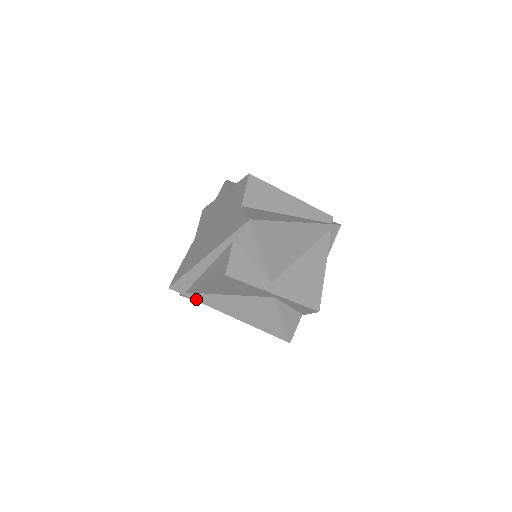
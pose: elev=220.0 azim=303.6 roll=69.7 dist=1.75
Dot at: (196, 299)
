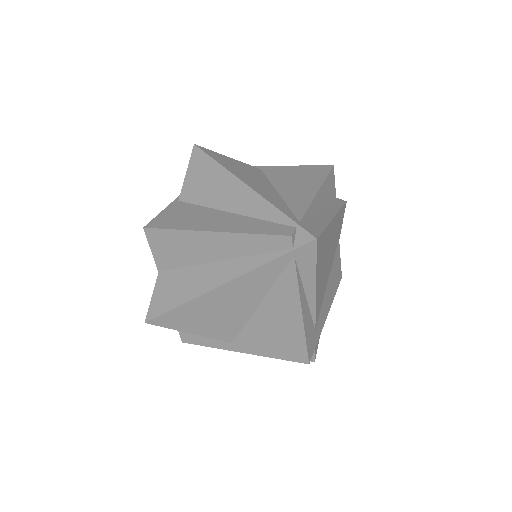
Dot at: occluded
